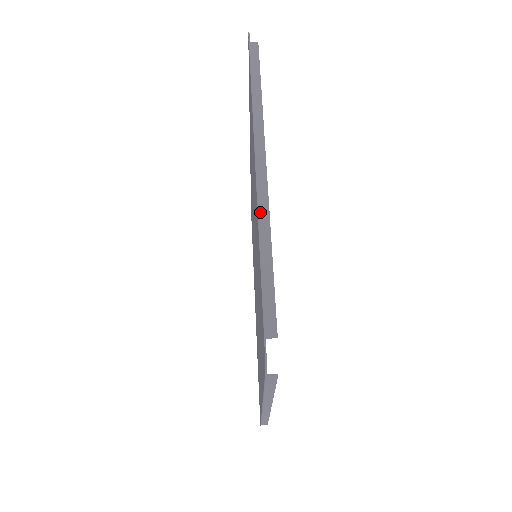
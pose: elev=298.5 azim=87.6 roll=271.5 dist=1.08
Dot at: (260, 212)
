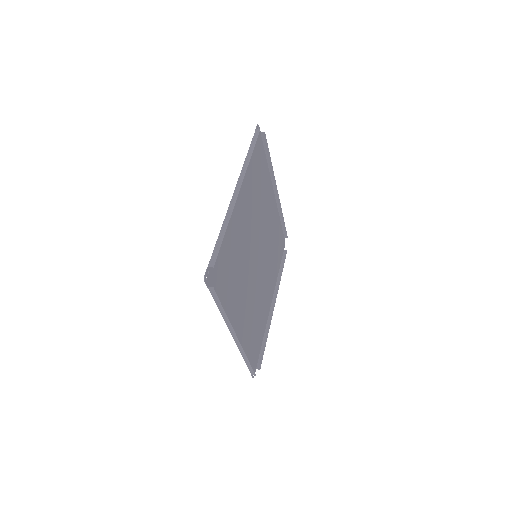
Dot at: (227, 212)
